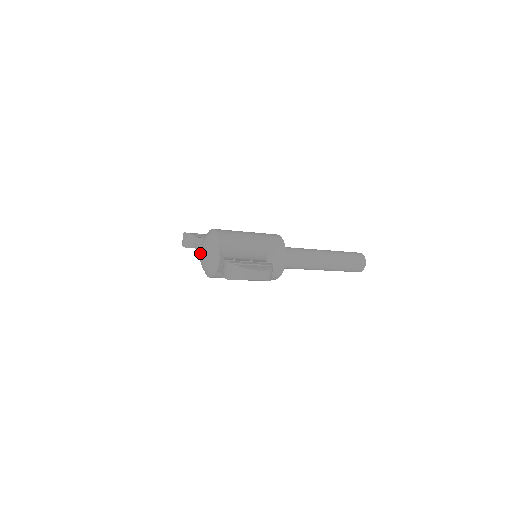
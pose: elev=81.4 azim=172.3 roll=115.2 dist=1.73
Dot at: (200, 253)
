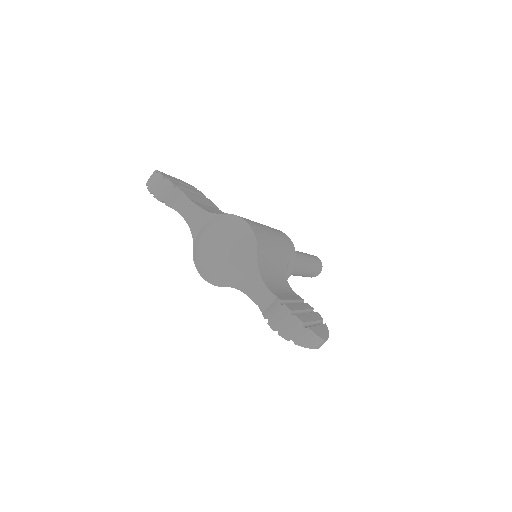
Dot at: (212, 247)
